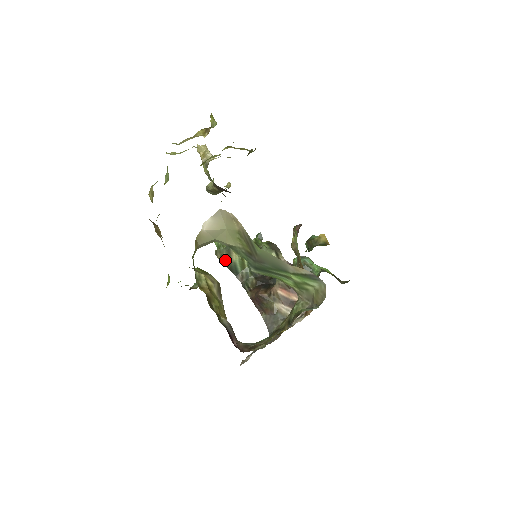
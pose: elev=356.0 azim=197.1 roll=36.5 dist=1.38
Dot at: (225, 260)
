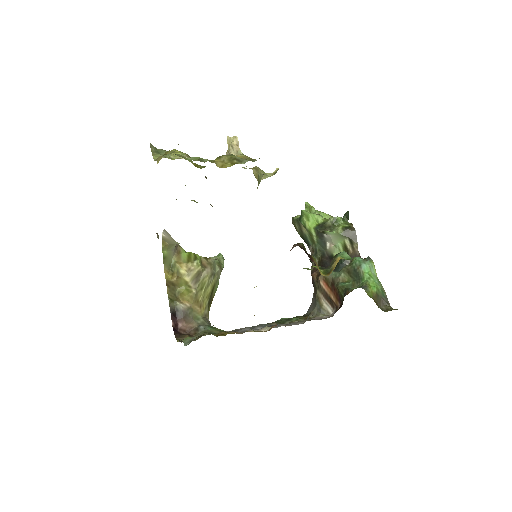
Dot at: (298, 229)
